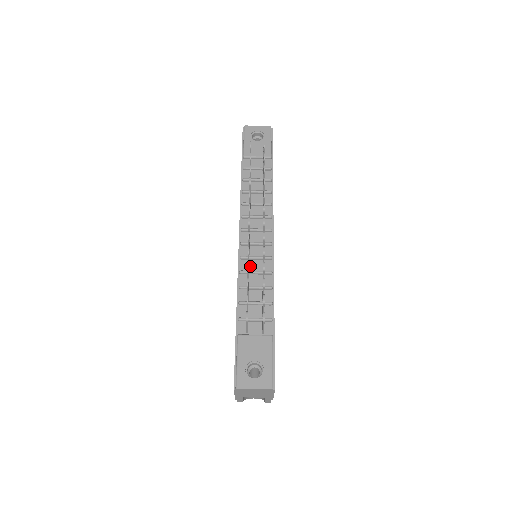
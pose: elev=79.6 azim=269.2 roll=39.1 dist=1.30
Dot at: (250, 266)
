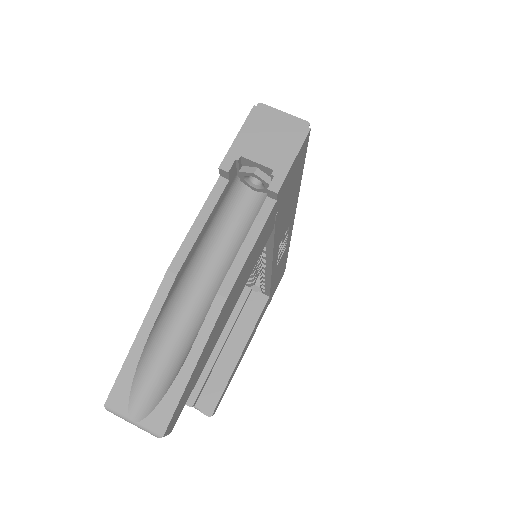
Dot at: occluded
